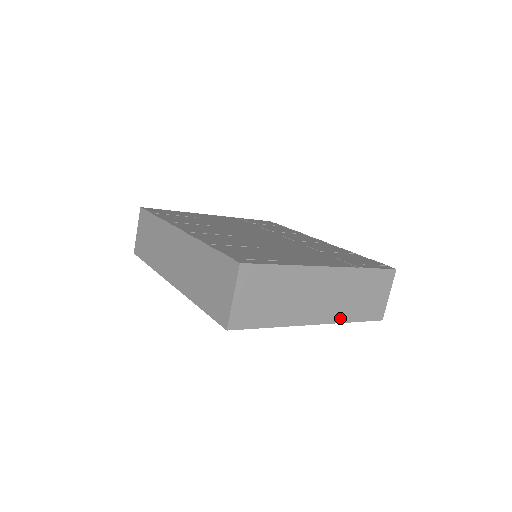
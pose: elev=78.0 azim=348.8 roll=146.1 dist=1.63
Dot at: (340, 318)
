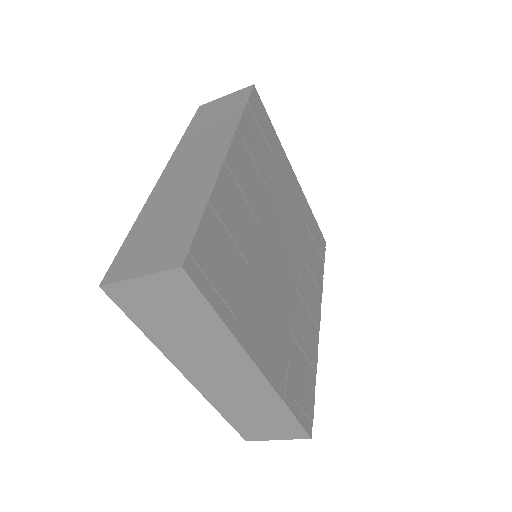
Dot at: (214, 400)
